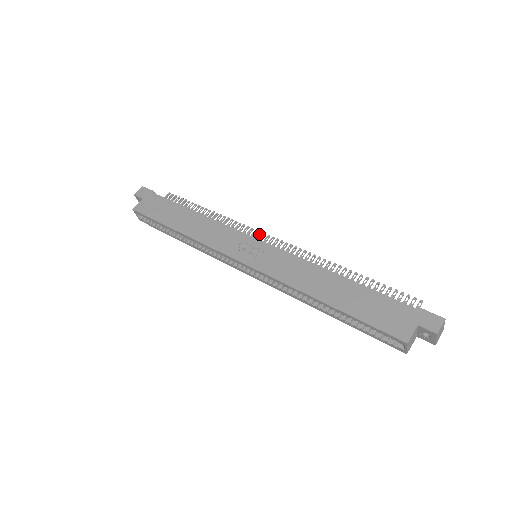
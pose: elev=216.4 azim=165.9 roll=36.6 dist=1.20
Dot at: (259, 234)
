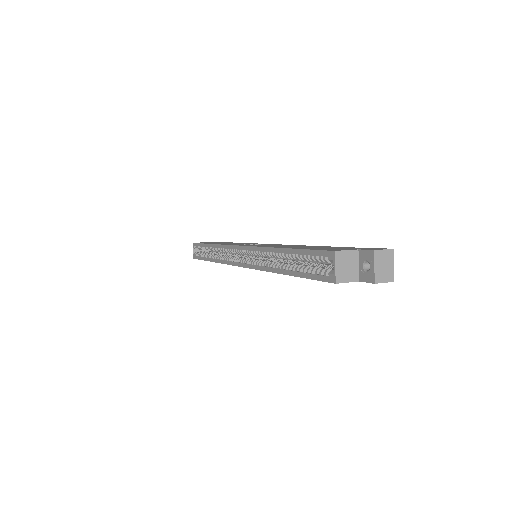
Dot at: occluded
